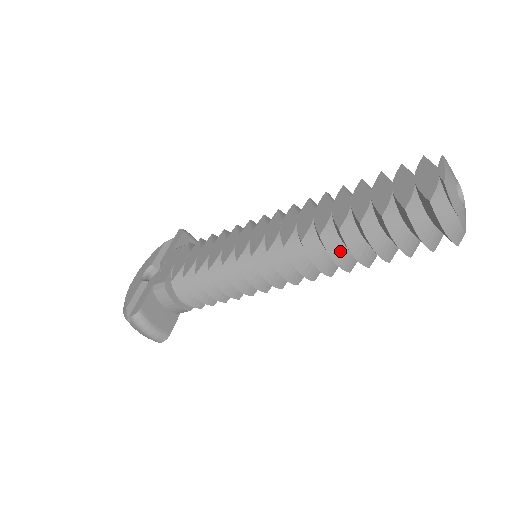
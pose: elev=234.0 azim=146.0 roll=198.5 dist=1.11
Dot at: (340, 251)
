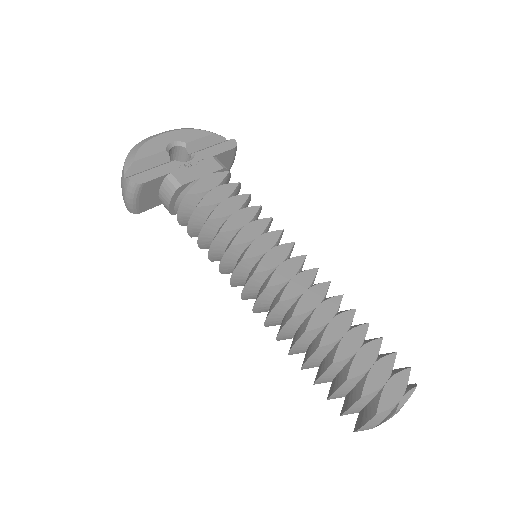
Dot at: (302, 347)
